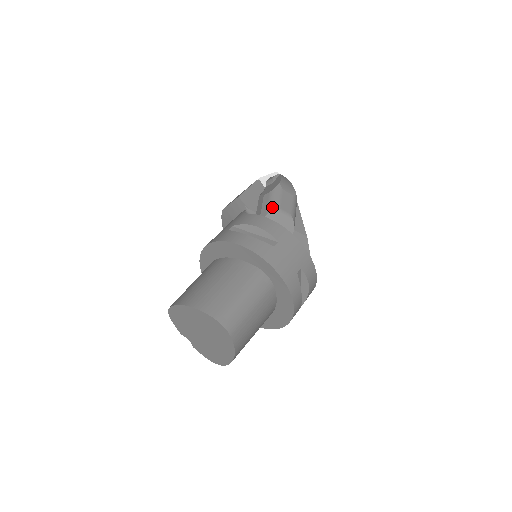
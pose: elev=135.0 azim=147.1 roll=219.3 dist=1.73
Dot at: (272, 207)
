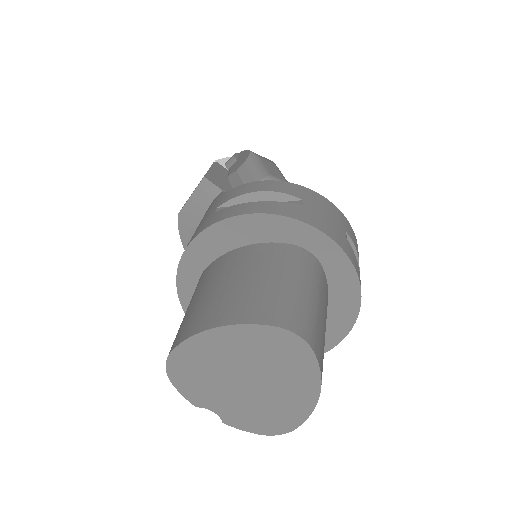
Dot at: (260, 174)
